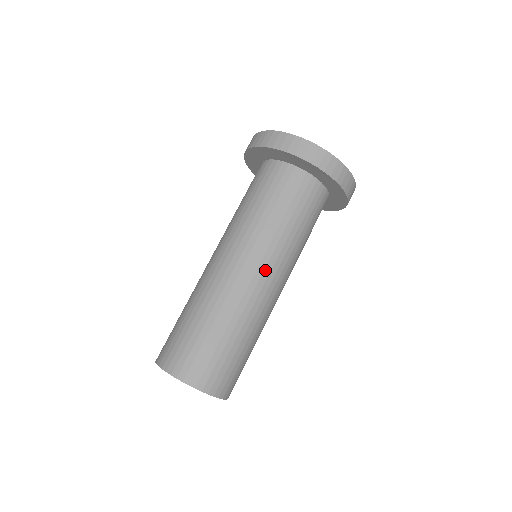
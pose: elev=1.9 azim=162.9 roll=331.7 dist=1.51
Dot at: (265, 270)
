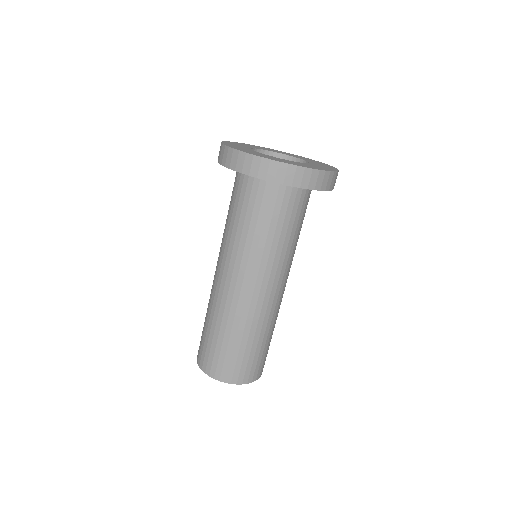
Dot at: (250, 281)
